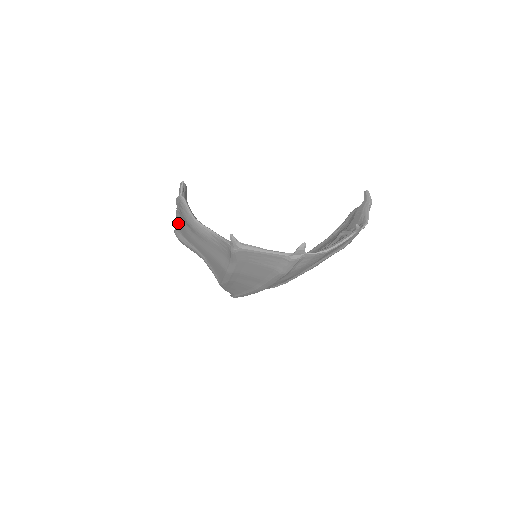
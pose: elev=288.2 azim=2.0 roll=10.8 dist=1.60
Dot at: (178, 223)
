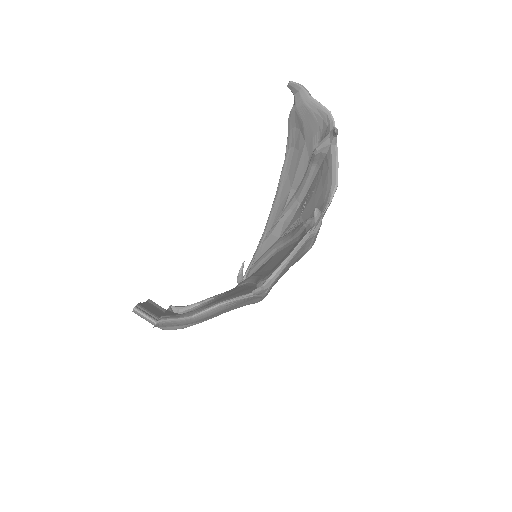
Dot at: occluded
